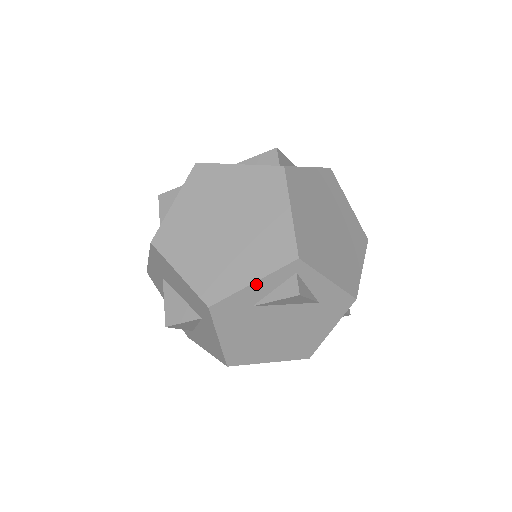
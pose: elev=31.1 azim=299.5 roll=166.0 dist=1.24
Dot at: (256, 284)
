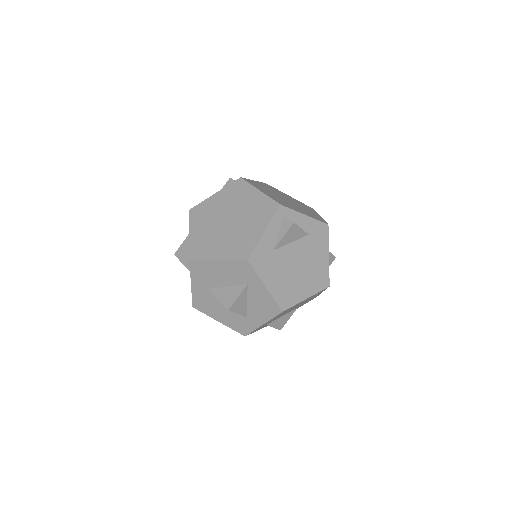
Dot at: (266, 232)
